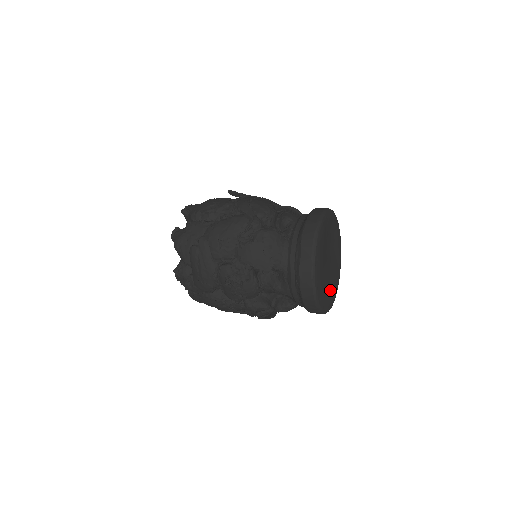
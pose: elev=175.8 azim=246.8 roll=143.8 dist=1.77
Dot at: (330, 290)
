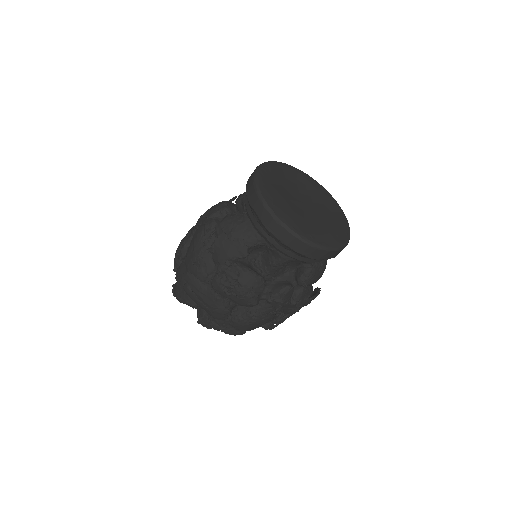
Dot at: (328, 226)
